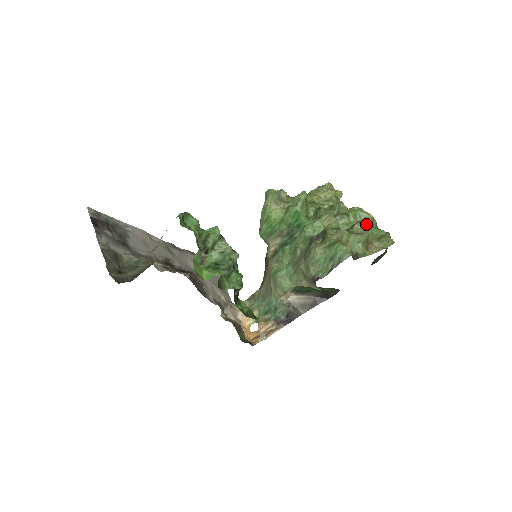
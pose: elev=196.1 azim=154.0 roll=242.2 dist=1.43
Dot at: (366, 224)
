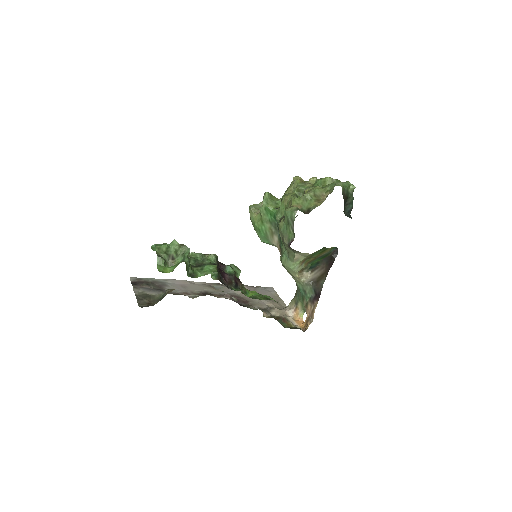
Dot at: occluded
